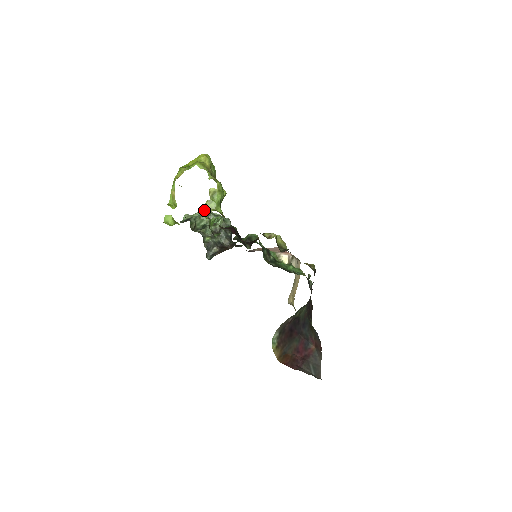
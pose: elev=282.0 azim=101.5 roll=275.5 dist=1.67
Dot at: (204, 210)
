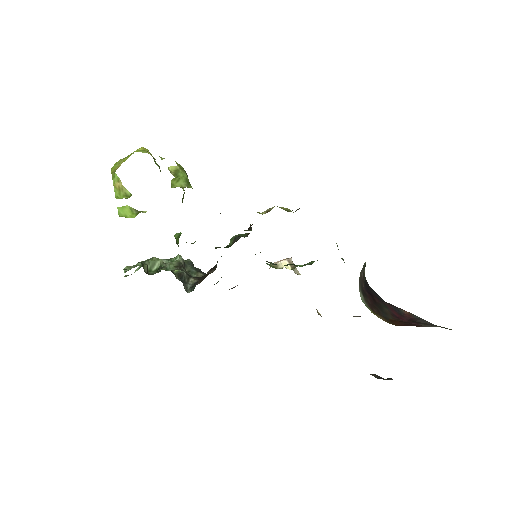
Dot at: occluded
